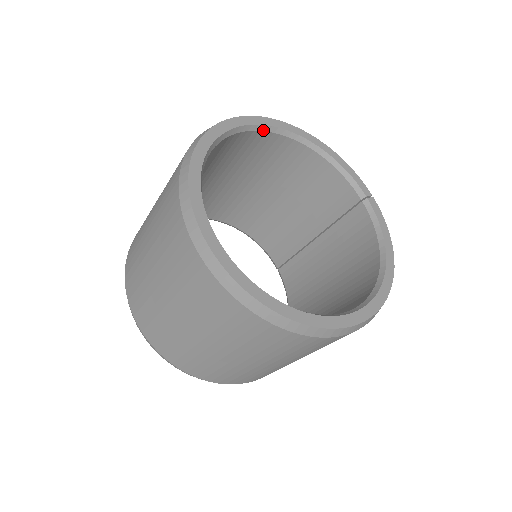
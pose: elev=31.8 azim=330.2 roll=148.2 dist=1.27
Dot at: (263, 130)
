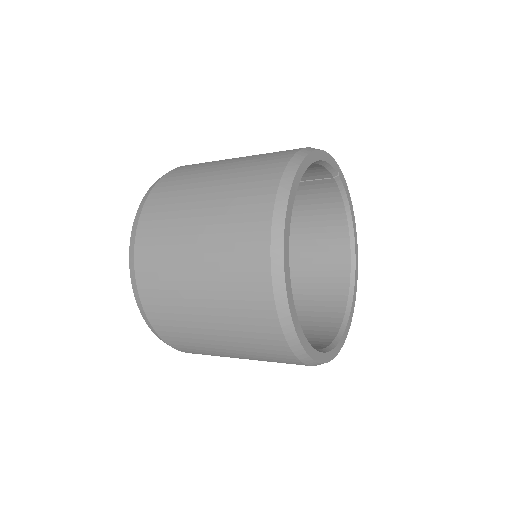
Dot at: occluded
